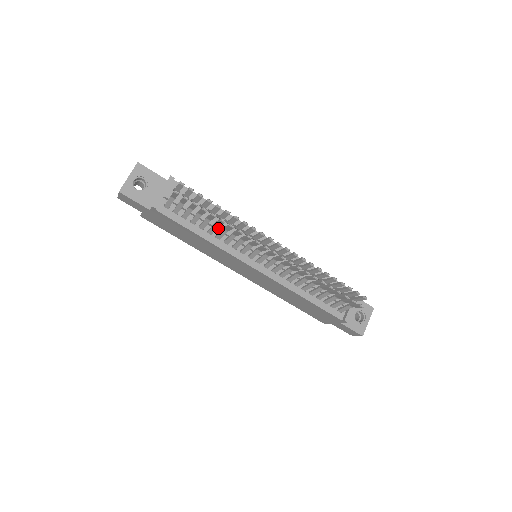
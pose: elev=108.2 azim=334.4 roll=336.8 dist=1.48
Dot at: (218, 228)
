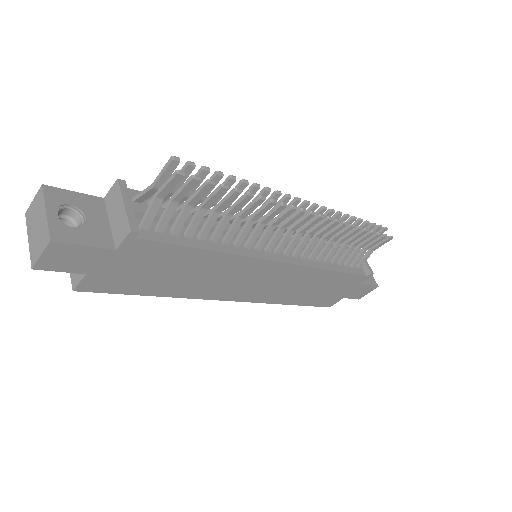
Dot at: occluded
